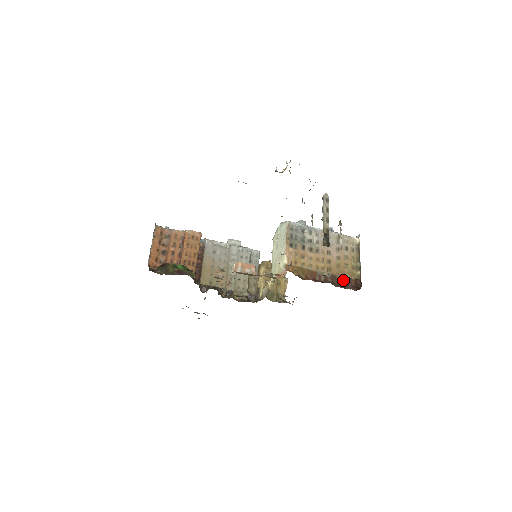
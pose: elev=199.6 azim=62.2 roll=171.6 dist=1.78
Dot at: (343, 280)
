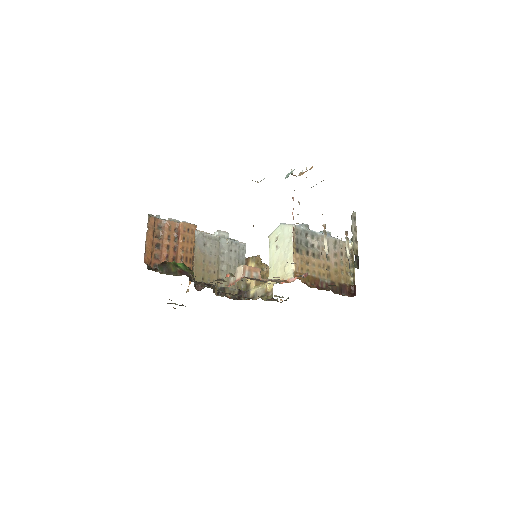
Dot at: (340, 286)
